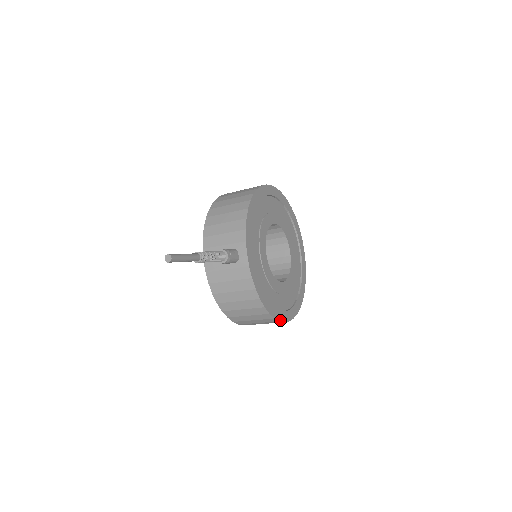
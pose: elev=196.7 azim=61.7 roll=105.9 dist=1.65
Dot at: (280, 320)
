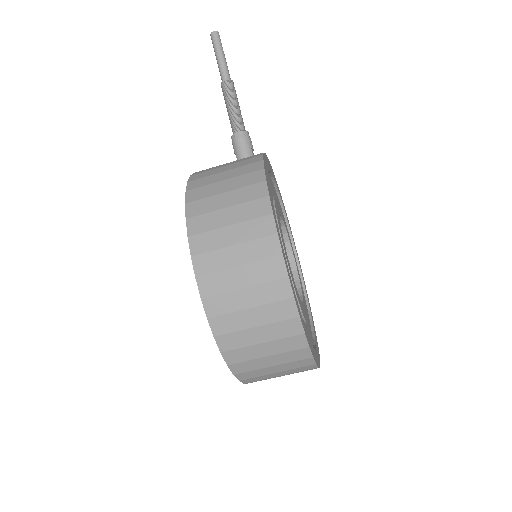
Dot at: (274, 217)
